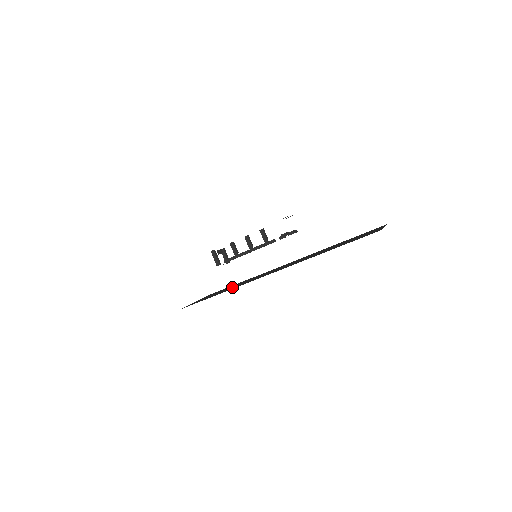
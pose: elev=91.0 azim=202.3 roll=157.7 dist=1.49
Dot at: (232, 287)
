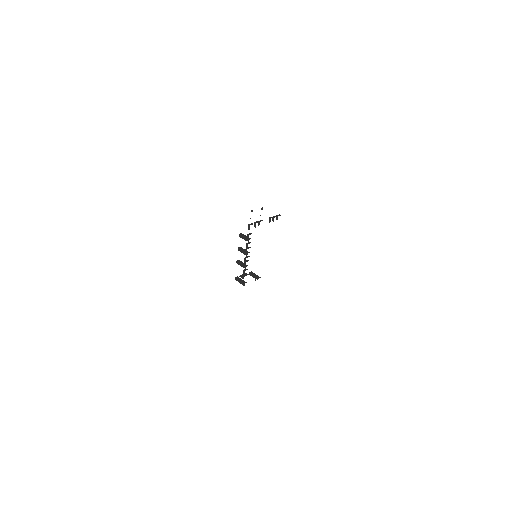
Dot at: occluded
